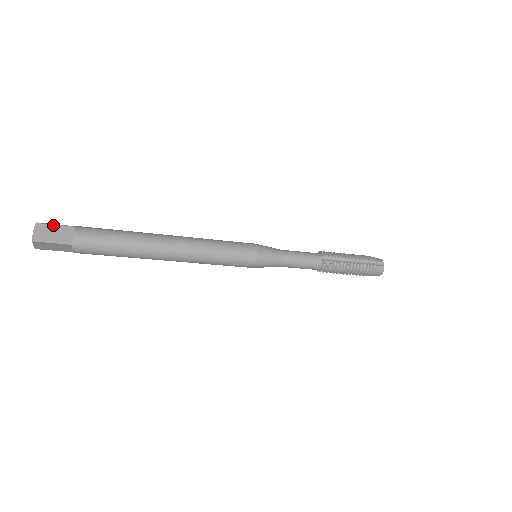
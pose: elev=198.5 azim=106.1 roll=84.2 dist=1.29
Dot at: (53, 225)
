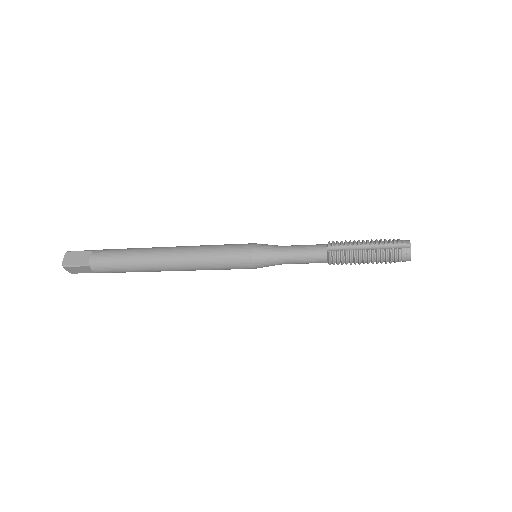
Dot at: (78, 252)
